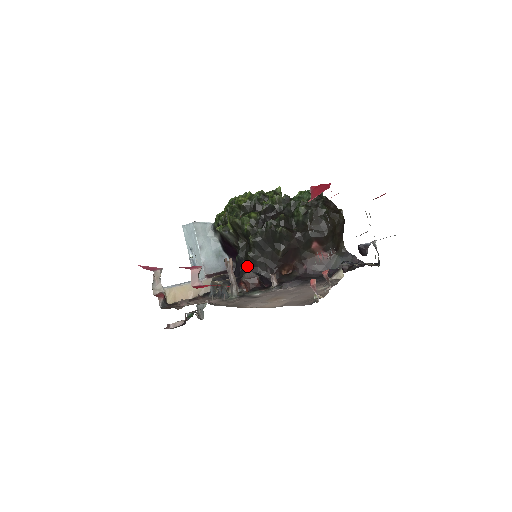
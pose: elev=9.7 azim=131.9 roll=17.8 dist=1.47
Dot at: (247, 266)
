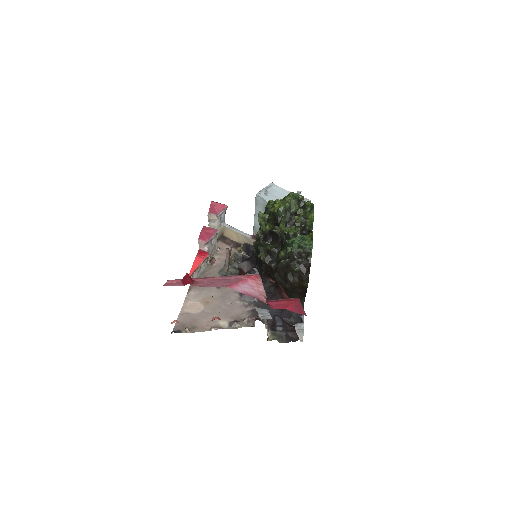
Dot at: occluded
